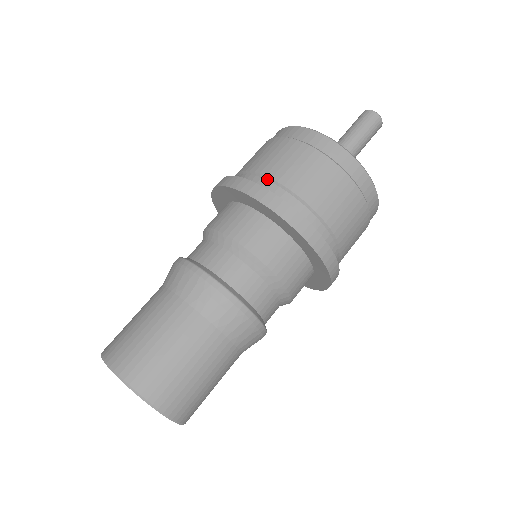
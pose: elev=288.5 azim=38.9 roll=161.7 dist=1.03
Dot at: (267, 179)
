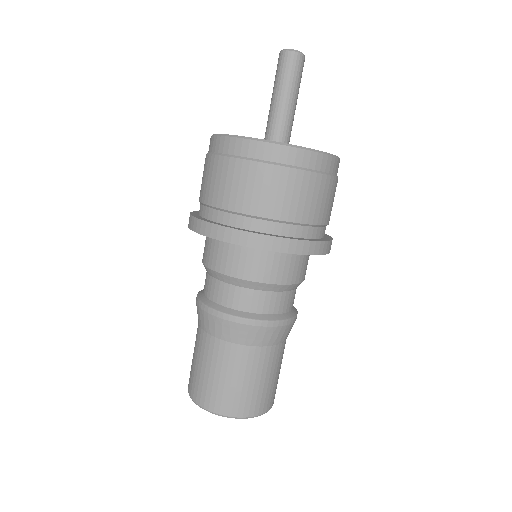
Dot at: (260, 219)
